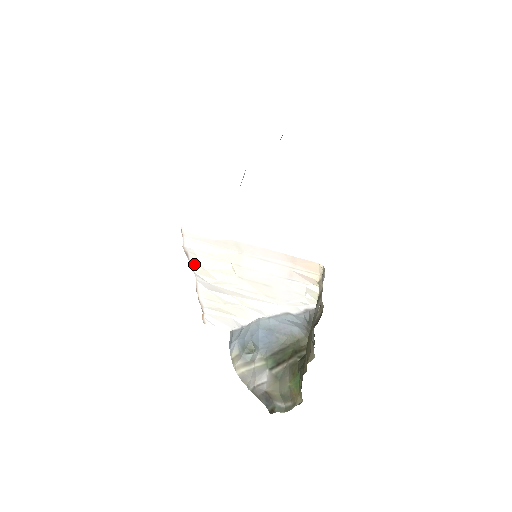
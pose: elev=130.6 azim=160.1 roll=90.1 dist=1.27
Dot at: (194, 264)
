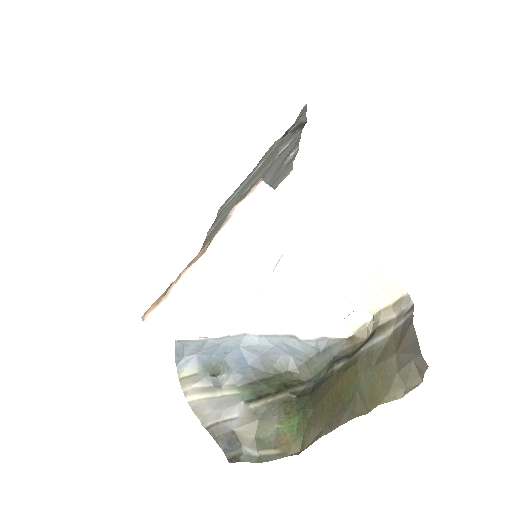
Dot at: (226, 236)
